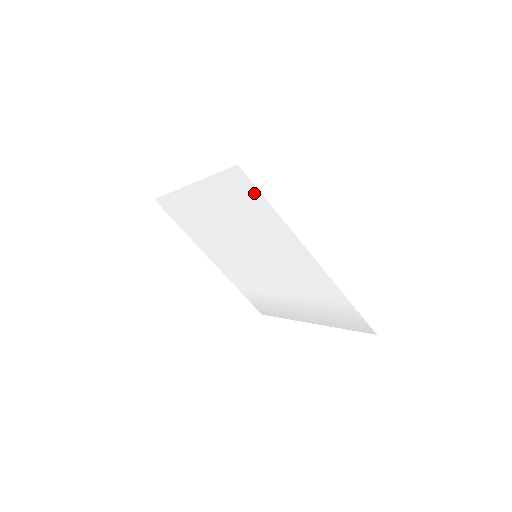
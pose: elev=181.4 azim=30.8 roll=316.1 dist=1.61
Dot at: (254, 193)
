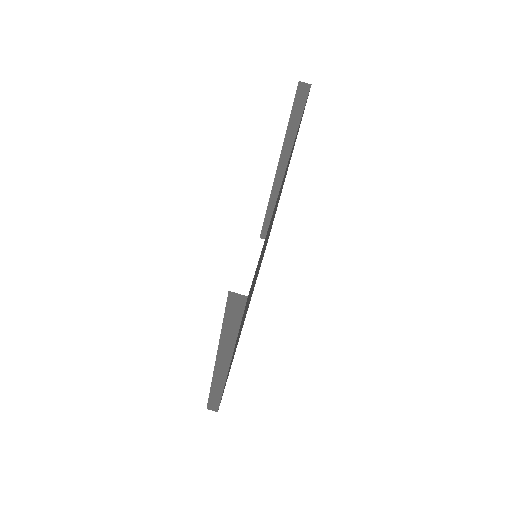
Dot at: occluded
